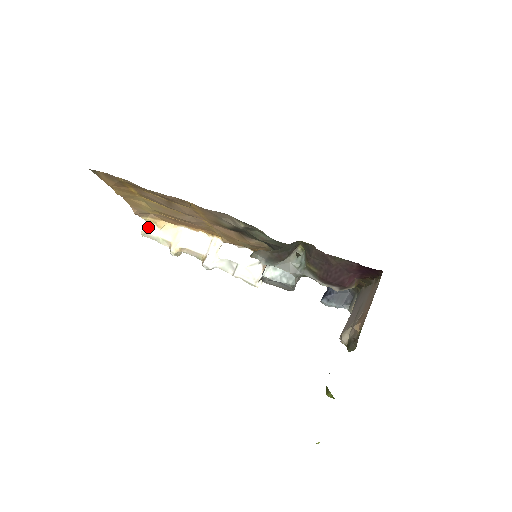
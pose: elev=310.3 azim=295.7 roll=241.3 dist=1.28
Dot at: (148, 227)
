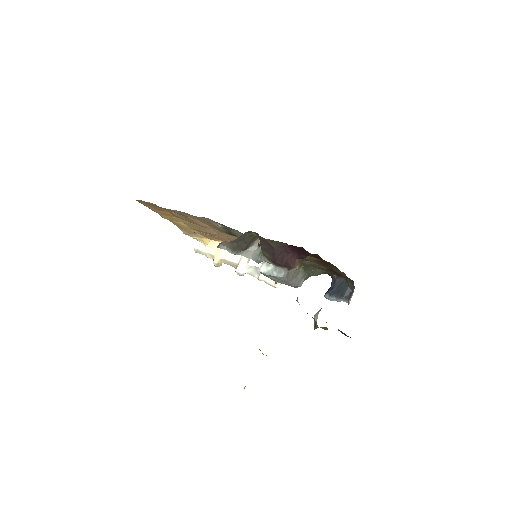
Dot at: (199, 245)
